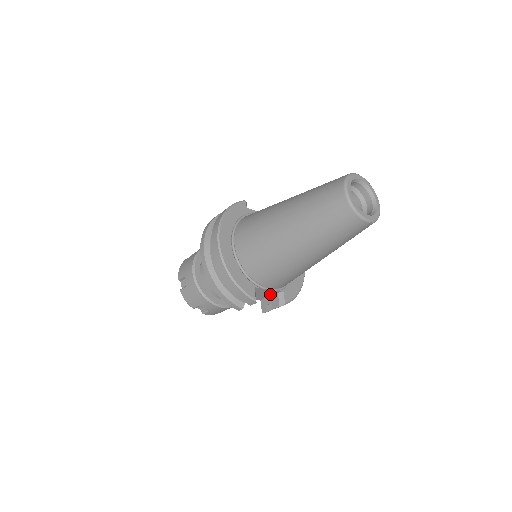
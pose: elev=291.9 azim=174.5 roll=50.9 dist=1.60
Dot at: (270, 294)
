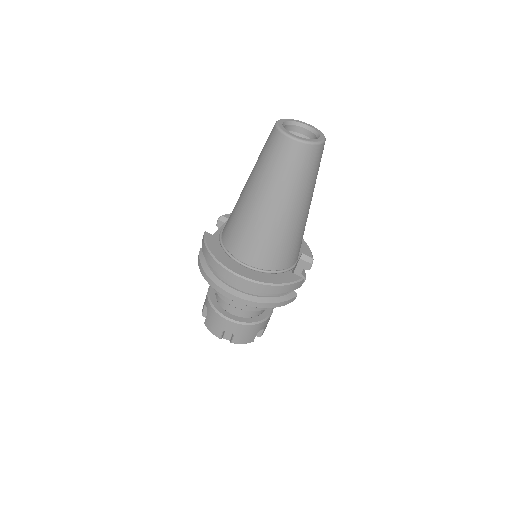
Dot at: (296, 266)
